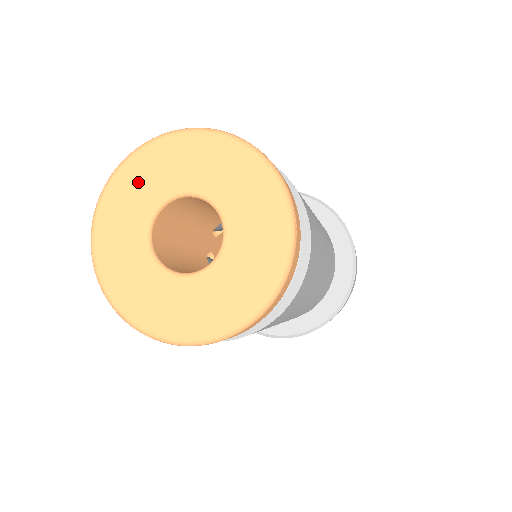
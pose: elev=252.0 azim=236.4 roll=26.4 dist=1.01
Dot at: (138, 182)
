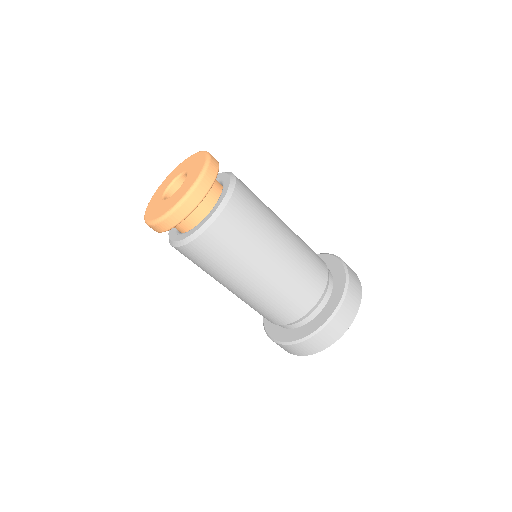
Dot at: (155, 199)
